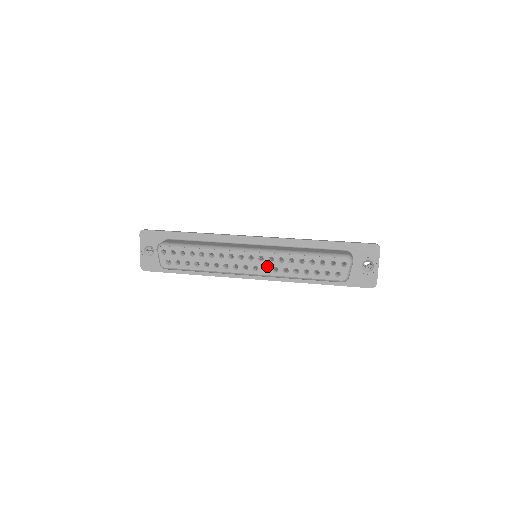
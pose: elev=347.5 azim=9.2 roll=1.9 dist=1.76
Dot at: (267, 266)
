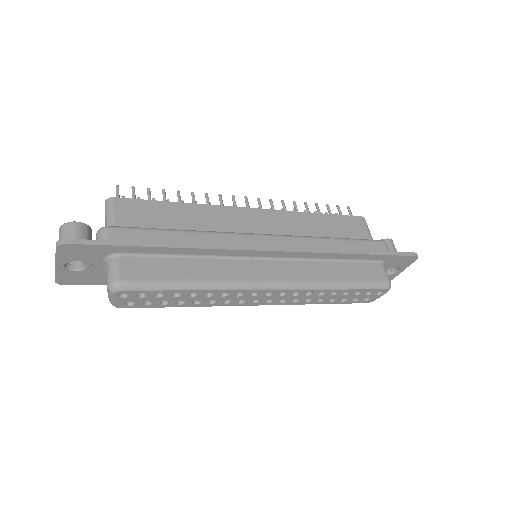
Dot at: (286, 299)
